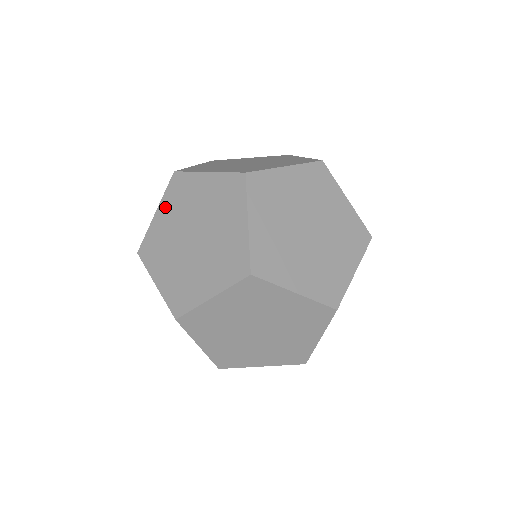
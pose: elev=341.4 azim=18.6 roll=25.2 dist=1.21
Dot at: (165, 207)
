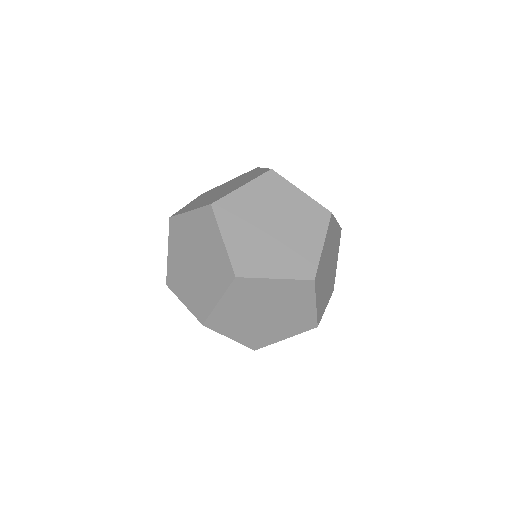
Dot at: occluded
